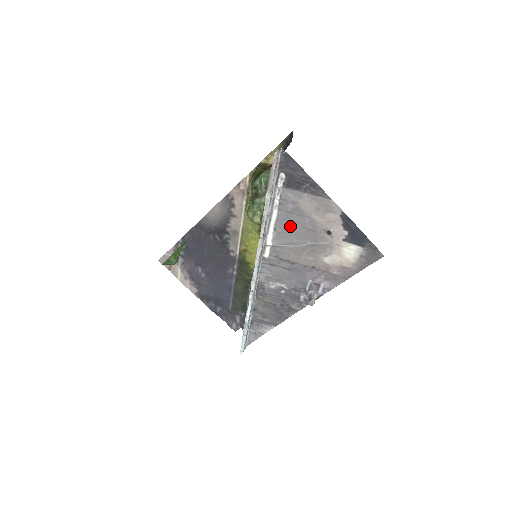
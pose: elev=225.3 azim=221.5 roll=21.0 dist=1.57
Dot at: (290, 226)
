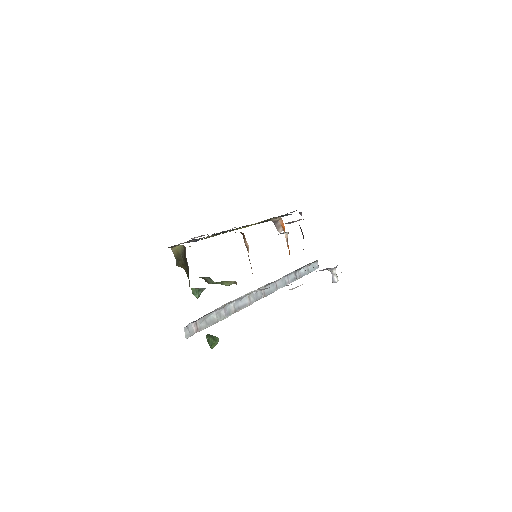
Dot at: occluded
